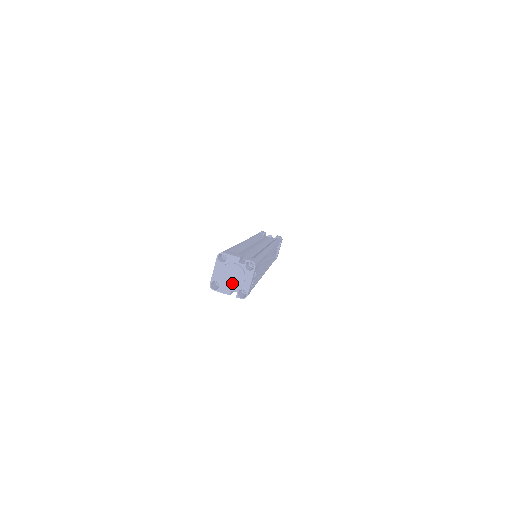
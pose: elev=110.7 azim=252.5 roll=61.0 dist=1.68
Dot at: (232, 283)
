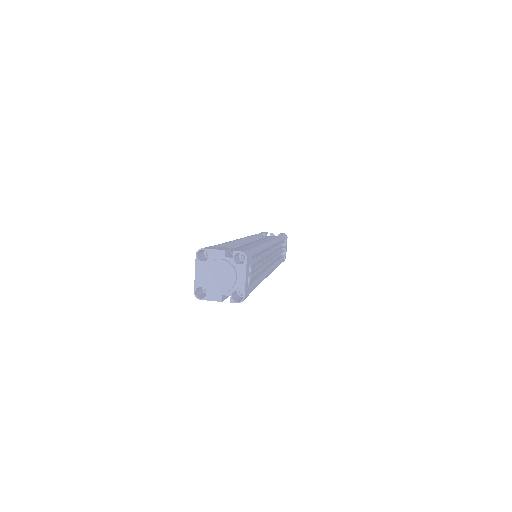
Dot at: (221, 285)
